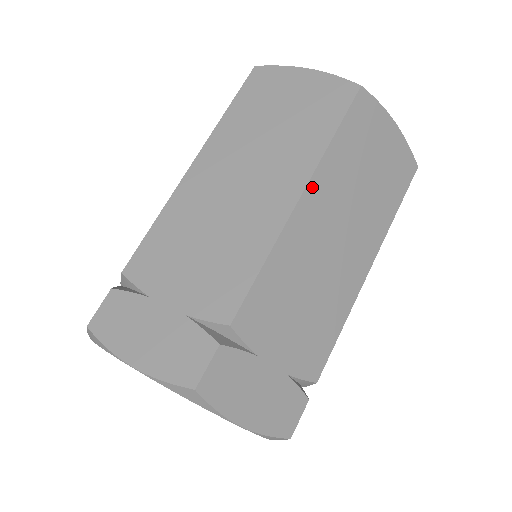
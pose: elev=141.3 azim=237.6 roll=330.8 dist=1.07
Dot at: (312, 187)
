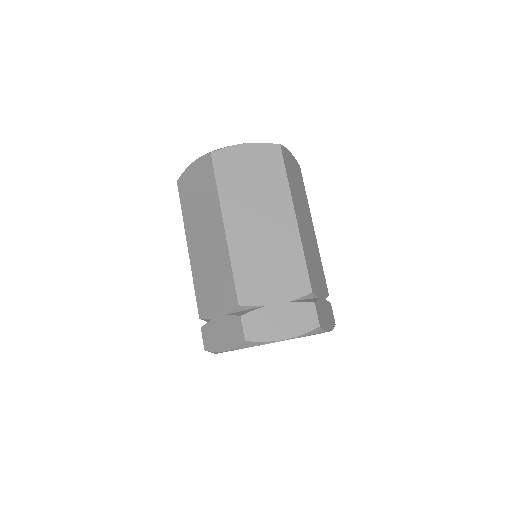
Dot at: (295, 209)
